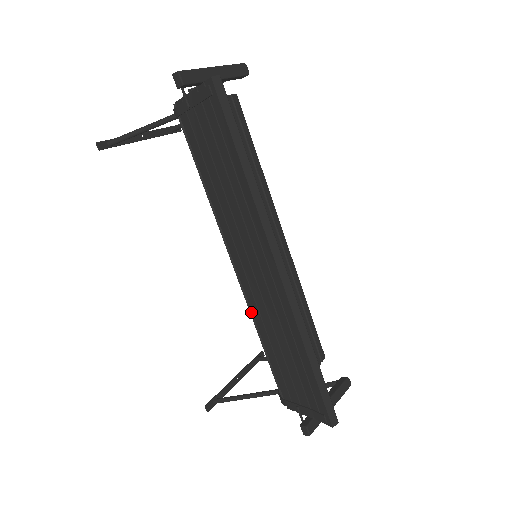
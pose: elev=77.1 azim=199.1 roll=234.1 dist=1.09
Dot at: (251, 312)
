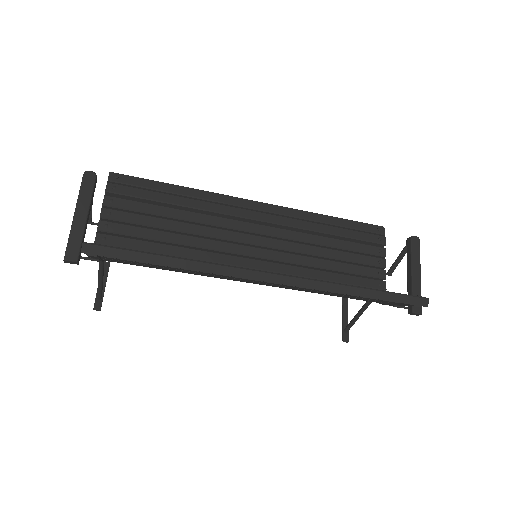
Dot at: occluded
